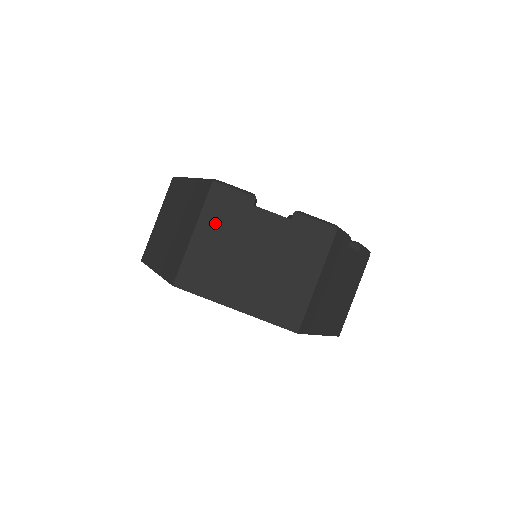
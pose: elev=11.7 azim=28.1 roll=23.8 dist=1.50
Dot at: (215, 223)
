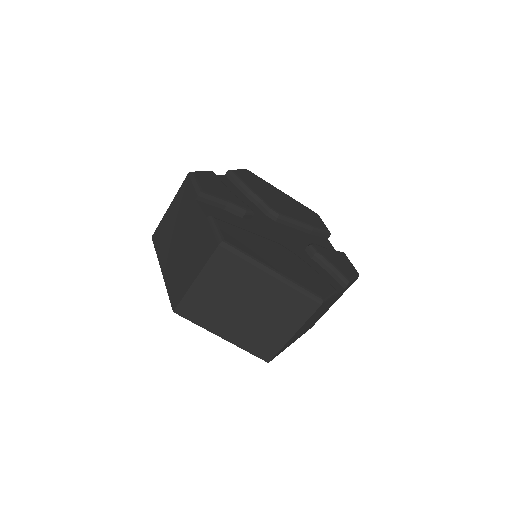
Dot at: occluded
